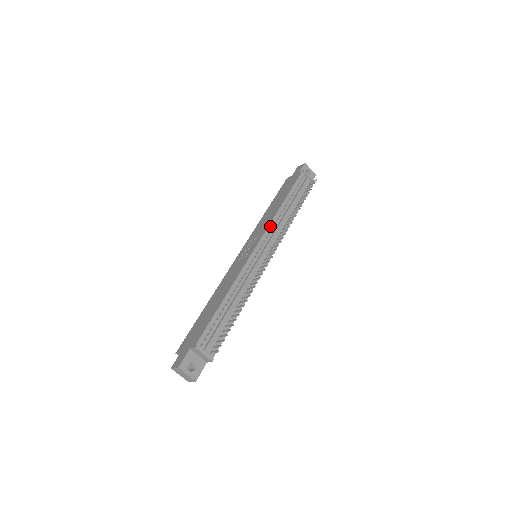
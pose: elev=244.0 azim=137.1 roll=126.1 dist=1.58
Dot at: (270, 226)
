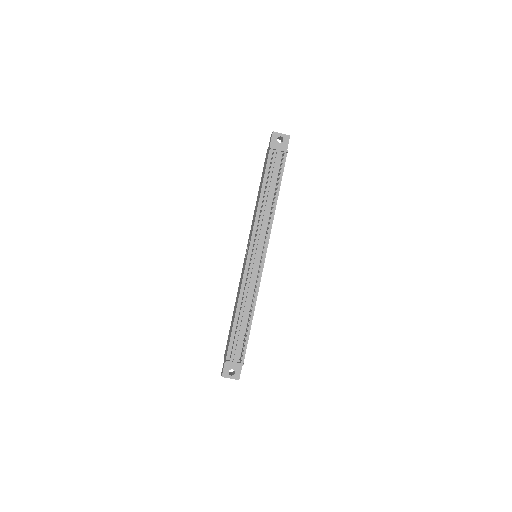
Dot at: (254, 228)
